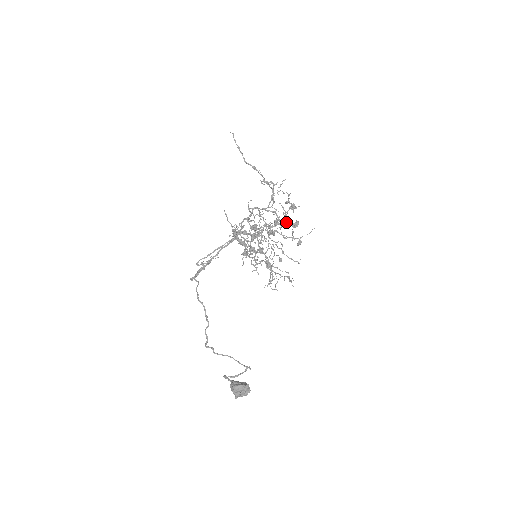
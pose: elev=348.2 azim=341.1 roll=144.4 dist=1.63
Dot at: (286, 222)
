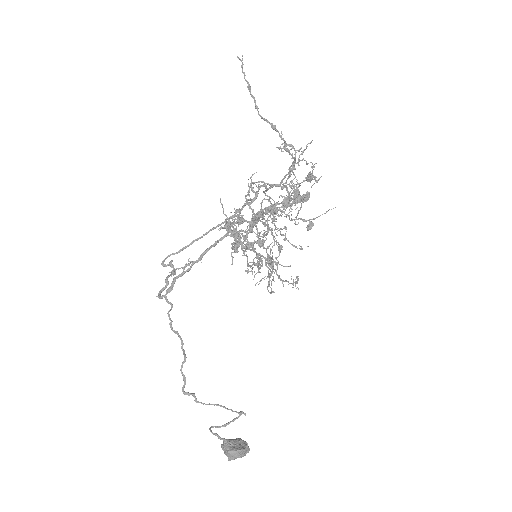
Dot at: (300, 202)
